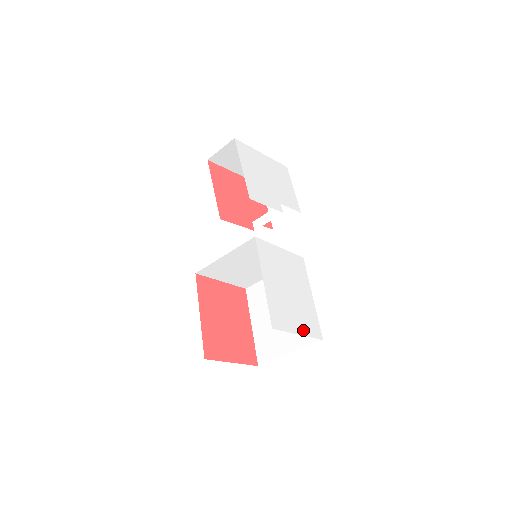
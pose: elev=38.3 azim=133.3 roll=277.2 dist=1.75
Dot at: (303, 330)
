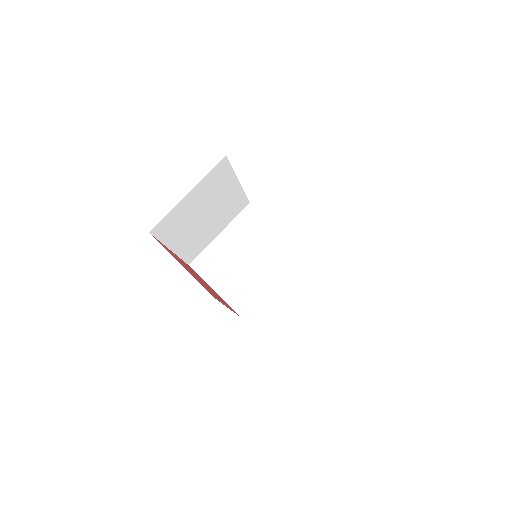
Dot at: occluded
